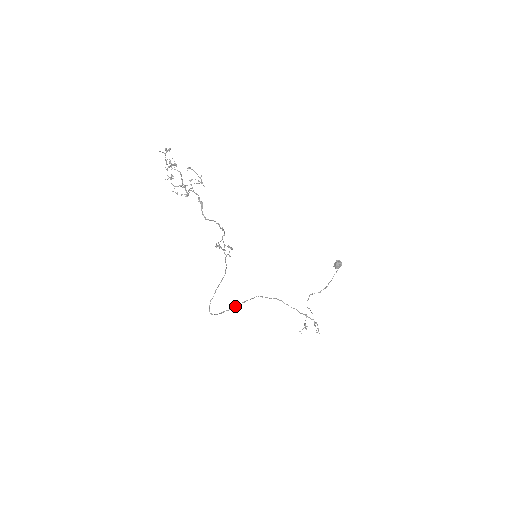
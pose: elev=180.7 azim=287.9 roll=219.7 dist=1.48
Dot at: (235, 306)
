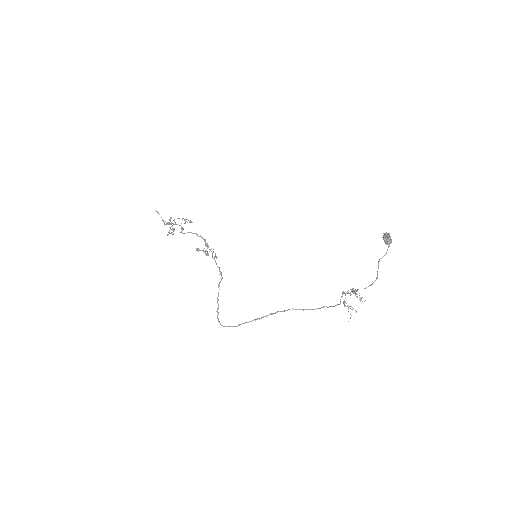
Dot at: (259, 319)
